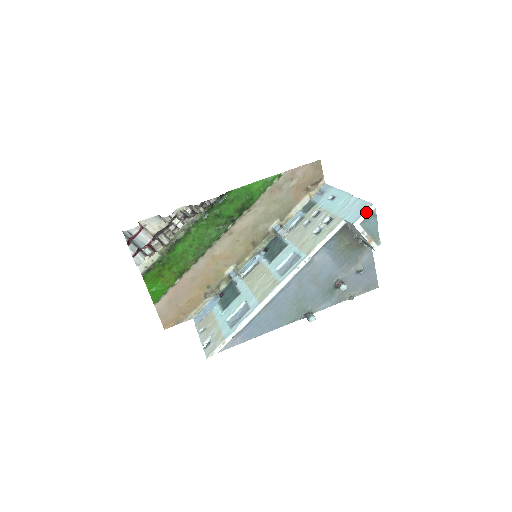
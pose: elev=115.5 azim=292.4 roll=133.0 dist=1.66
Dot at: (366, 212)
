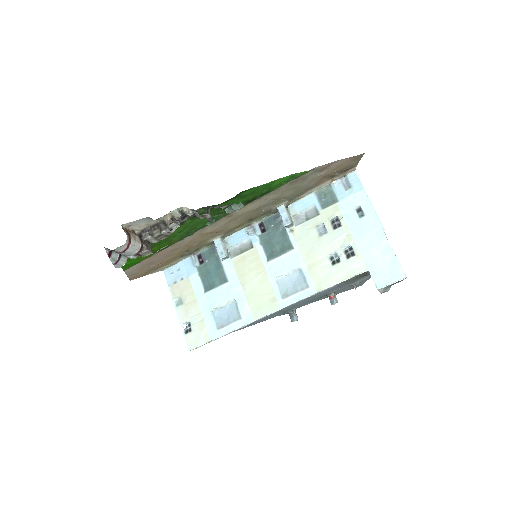
Dot at: occluded
